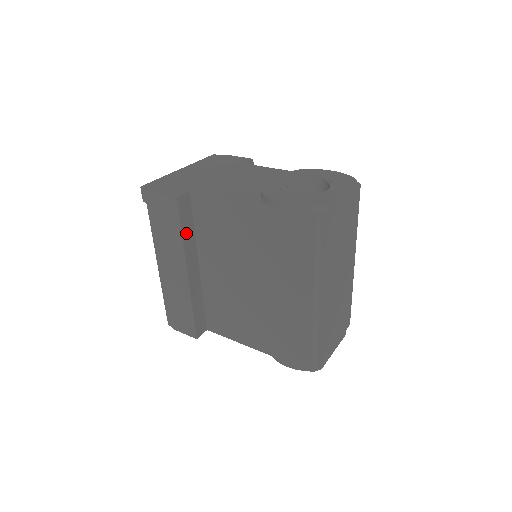
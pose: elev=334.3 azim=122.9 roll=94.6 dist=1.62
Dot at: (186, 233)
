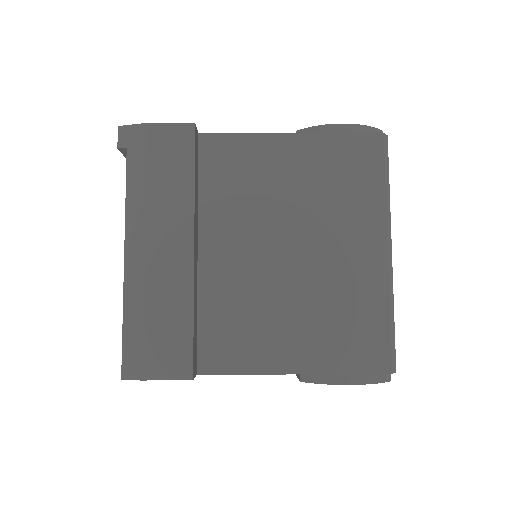
Dot at: (195, 183)
